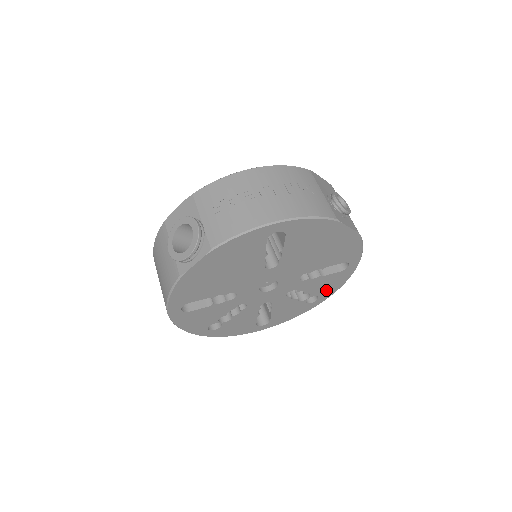
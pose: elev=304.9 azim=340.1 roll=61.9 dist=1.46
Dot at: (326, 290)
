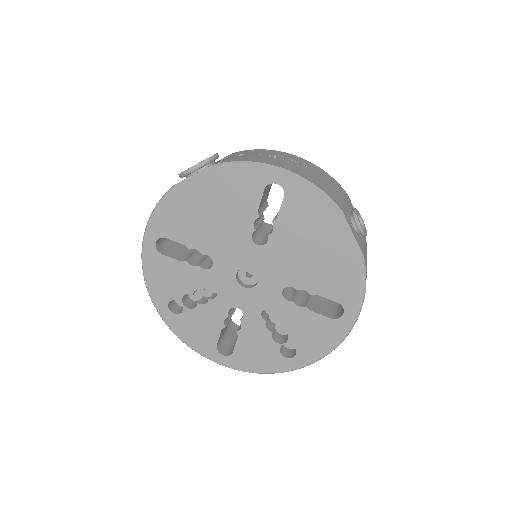
Dot at: (308, 345)
